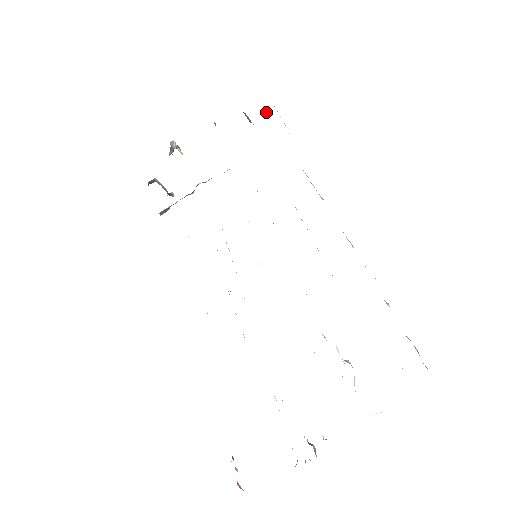
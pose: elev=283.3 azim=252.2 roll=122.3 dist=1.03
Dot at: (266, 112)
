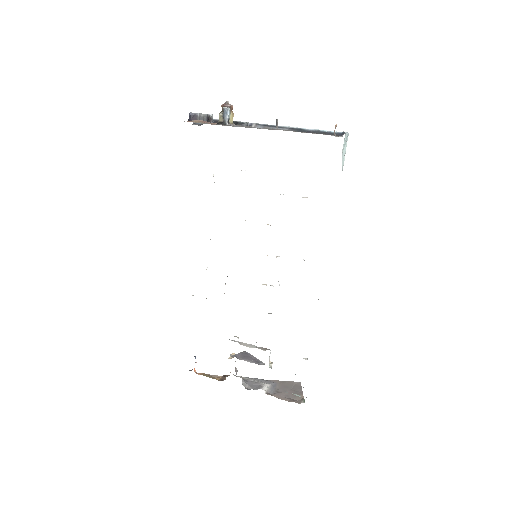
Dot at: (336, 126)
